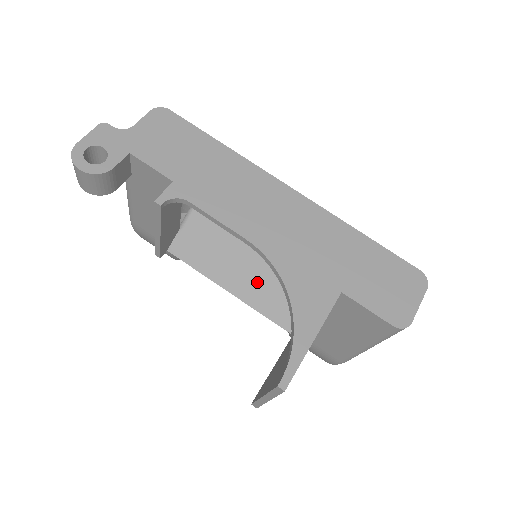
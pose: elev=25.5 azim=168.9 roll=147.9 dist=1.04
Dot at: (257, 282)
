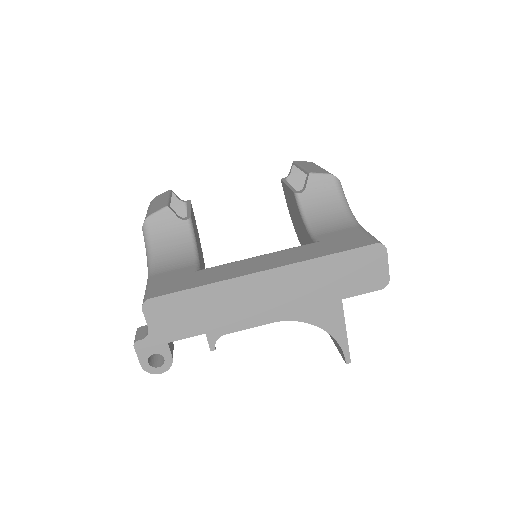
Dot at: occluded
